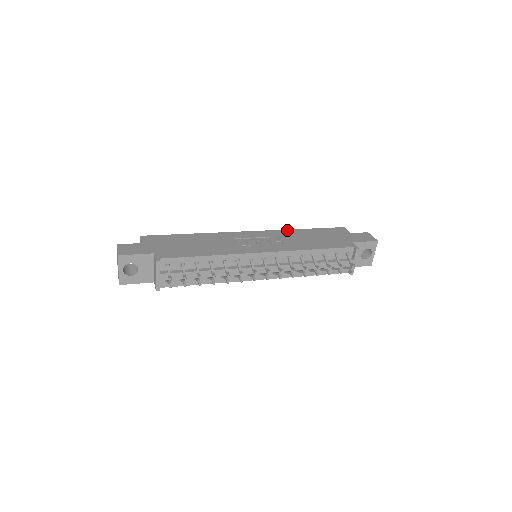
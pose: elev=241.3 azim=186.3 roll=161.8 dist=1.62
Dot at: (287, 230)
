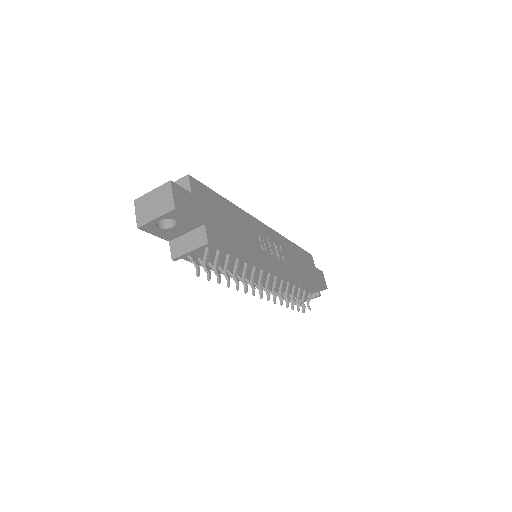
Dot at: (285, 238)
